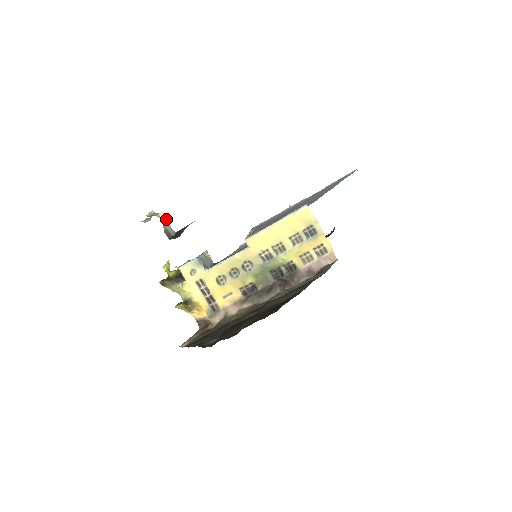
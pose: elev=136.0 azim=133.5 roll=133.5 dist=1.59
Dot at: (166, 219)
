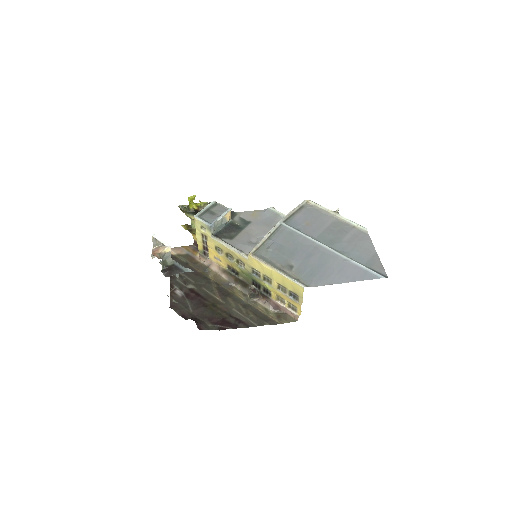
Dot at: (170, 251)
